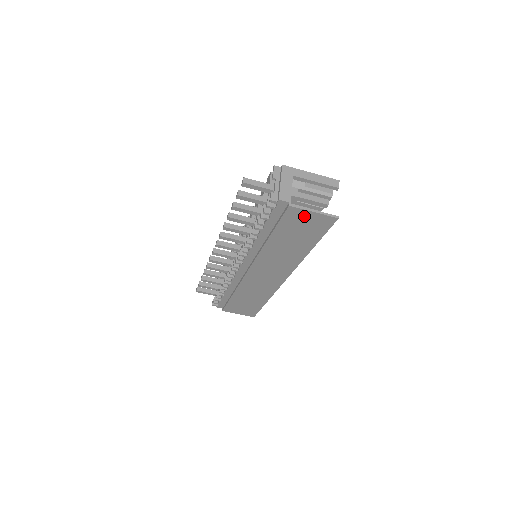
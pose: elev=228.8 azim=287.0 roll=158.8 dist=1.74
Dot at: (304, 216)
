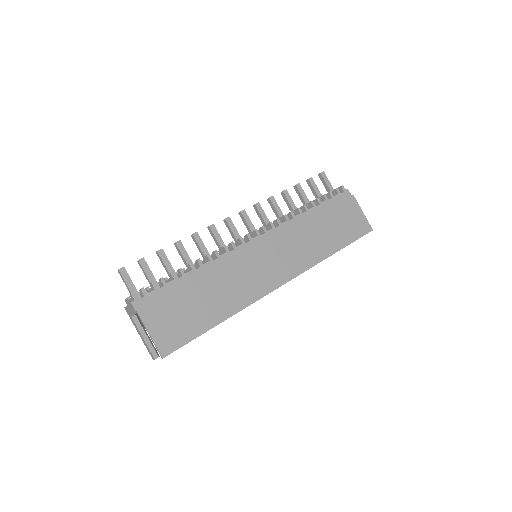
Dot at: (355, 212)
